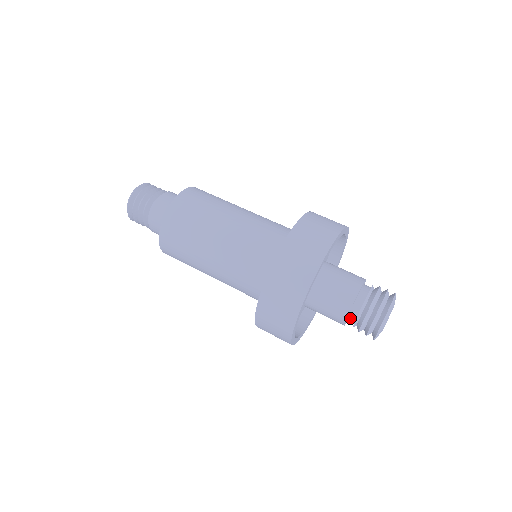
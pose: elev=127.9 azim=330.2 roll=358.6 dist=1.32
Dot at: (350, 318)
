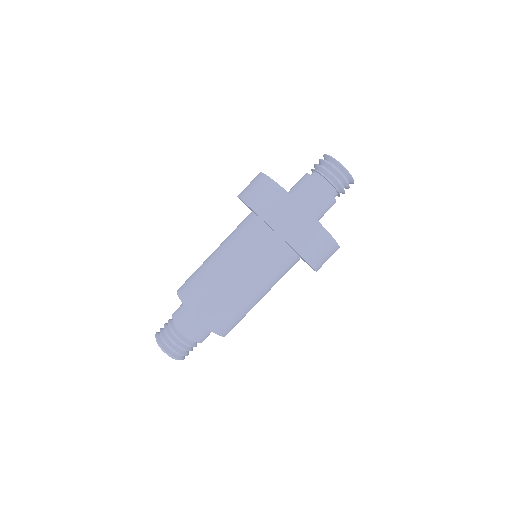
Dot at: (327, 188)
